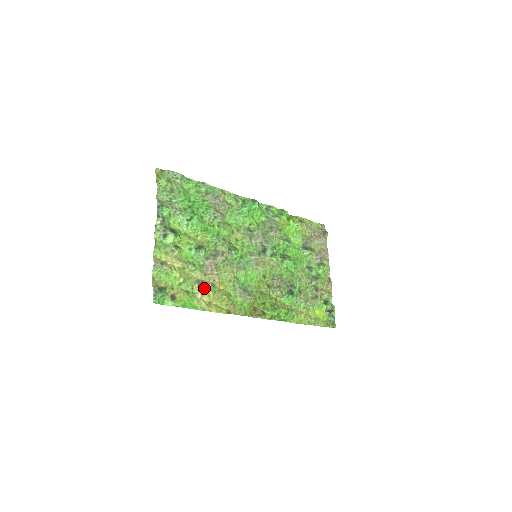
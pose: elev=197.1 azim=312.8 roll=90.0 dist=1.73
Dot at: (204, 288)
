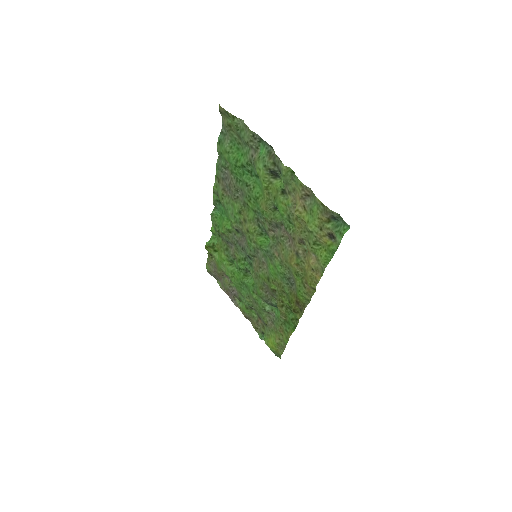
Dot at: (307, 249)
